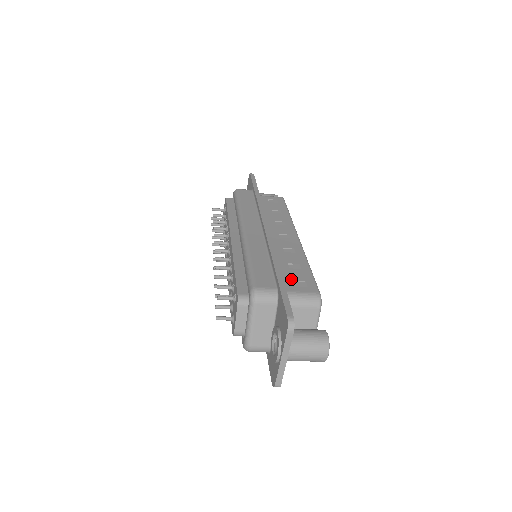
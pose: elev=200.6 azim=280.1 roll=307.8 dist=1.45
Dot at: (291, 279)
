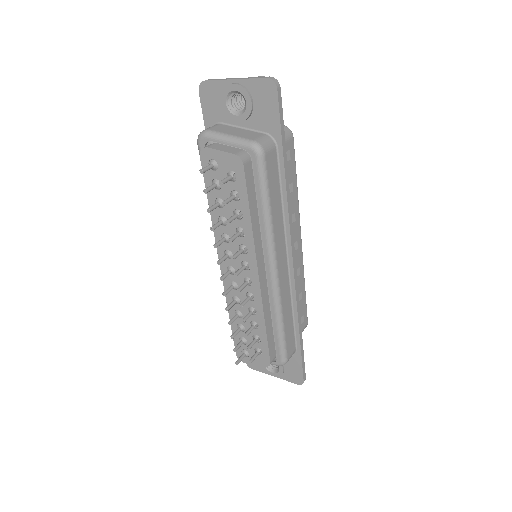
Dot at: occluded
